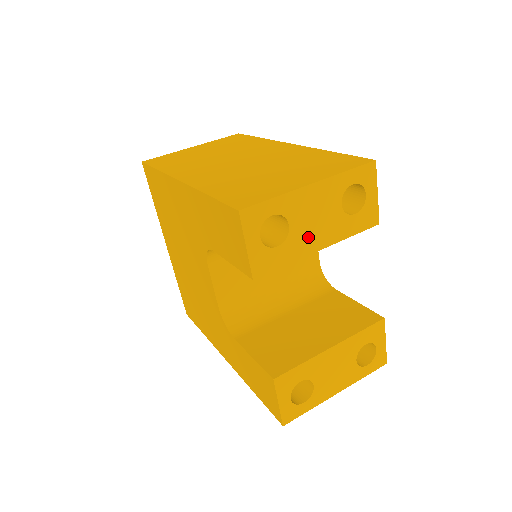
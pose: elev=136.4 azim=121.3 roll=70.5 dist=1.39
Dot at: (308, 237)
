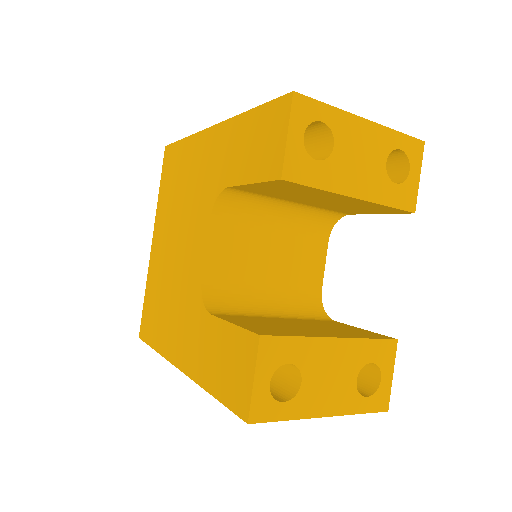
Dot at: (348, 174)
